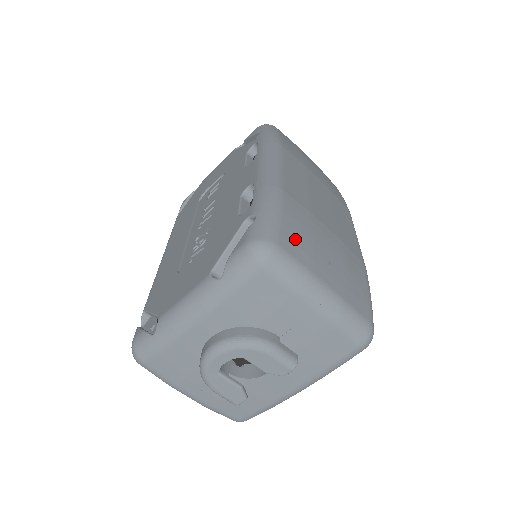
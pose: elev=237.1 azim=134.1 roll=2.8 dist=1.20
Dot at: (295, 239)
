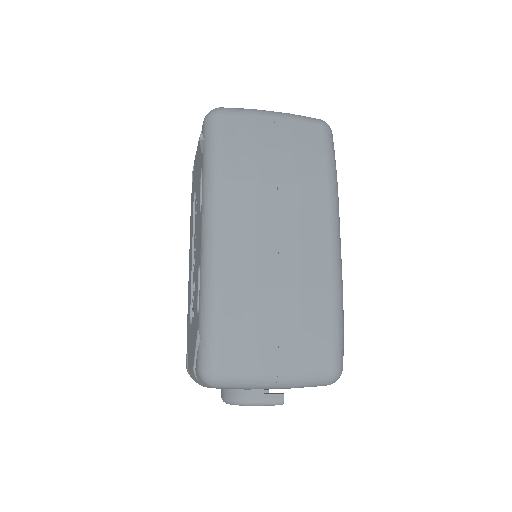
Dot at: (236, 348)
